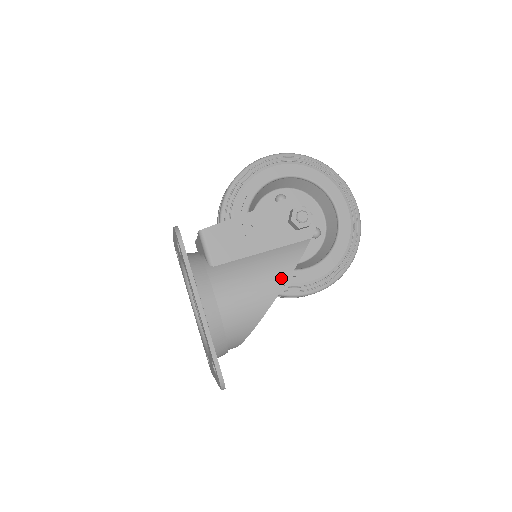
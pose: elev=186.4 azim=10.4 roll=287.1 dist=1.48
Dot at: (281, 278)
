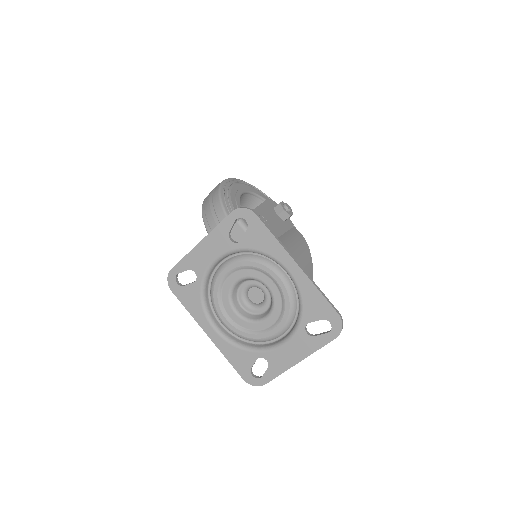
Dot at: (306, 248)
